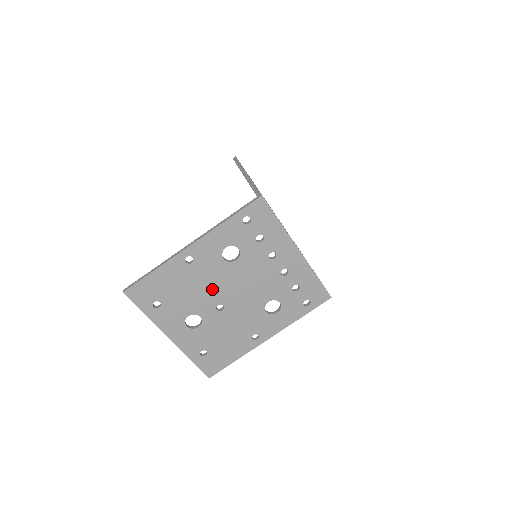
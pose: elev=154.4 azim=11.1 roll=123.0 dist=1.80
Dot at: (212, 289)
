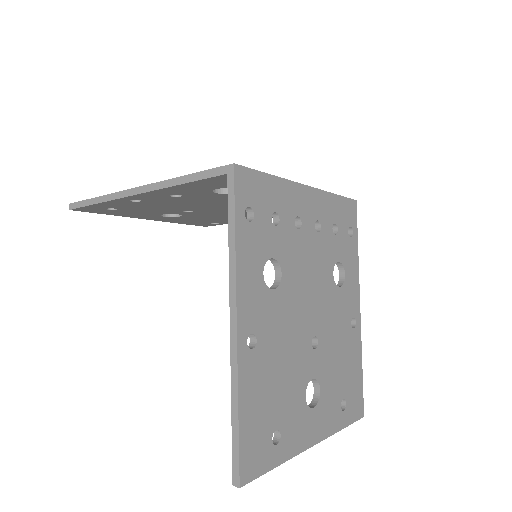
Dot at: (294, 337)
